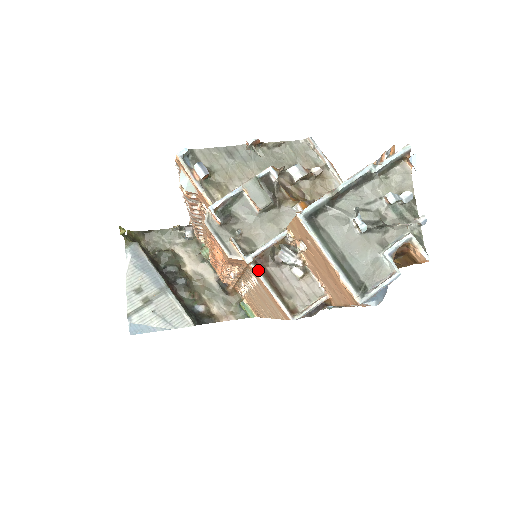
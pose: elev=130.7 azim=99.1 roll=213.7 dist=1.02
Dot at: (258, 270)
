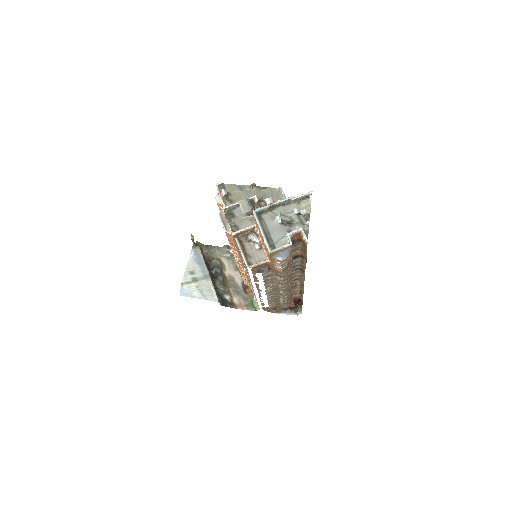
Dot at: (238, 241)
